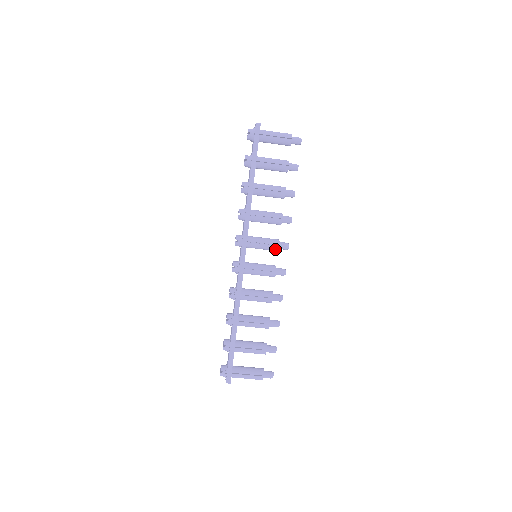
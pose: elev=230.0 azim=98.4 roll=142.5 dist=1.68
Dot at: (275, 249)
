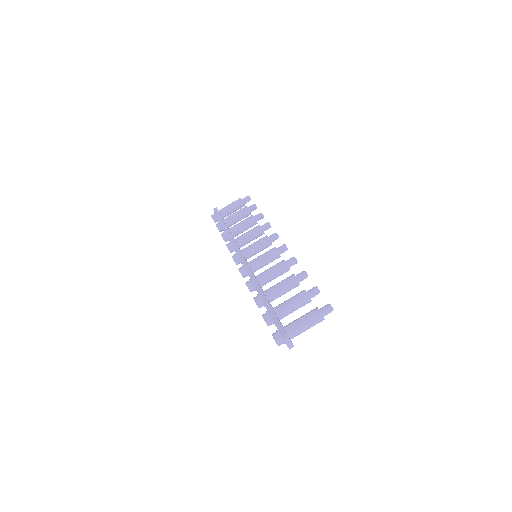
Dot at: (267, 241)
